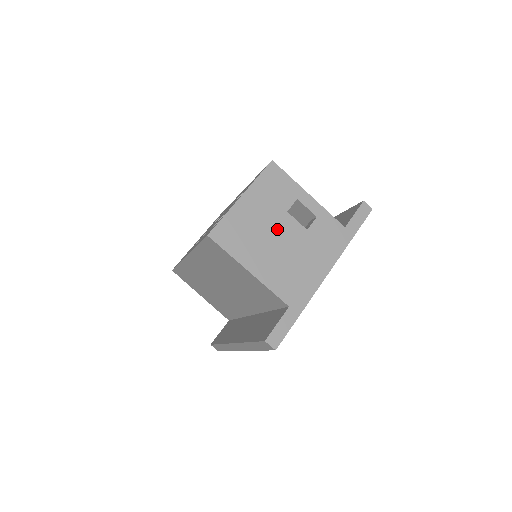
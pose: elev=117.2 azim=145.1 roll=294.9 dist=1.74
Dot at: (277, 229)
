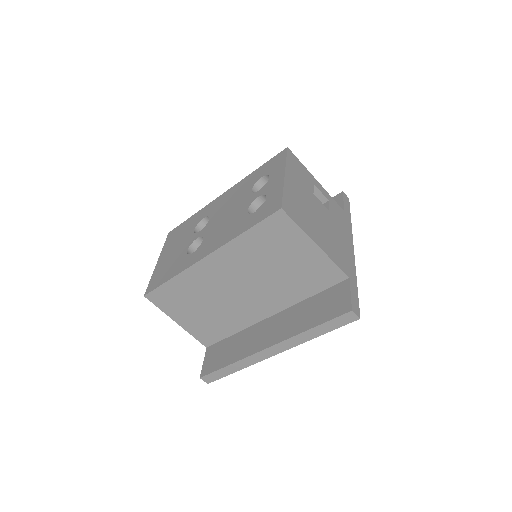
Dot at: (315, 208)
